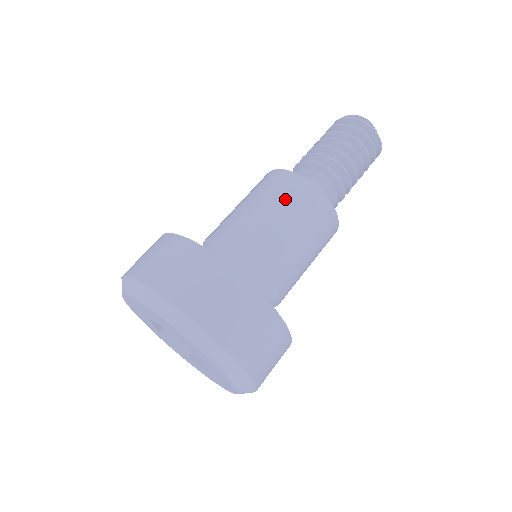
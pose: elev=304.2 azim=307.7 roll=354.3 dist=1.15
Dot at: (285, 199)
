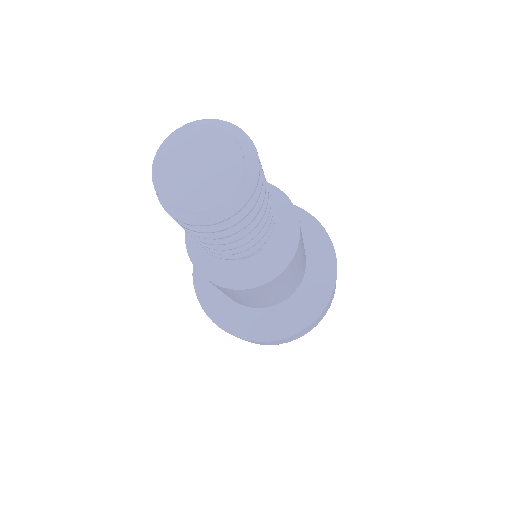
Dot at: (269, 292)
